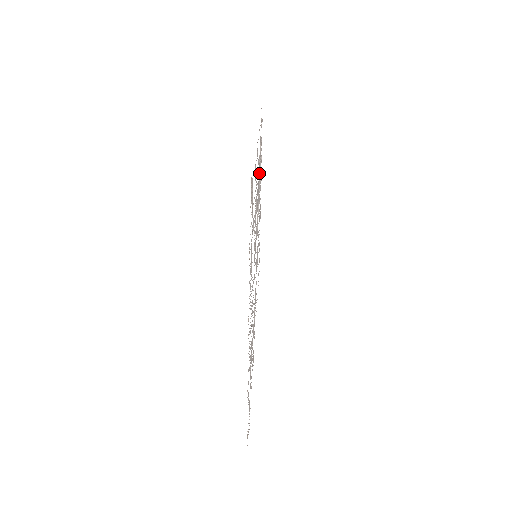
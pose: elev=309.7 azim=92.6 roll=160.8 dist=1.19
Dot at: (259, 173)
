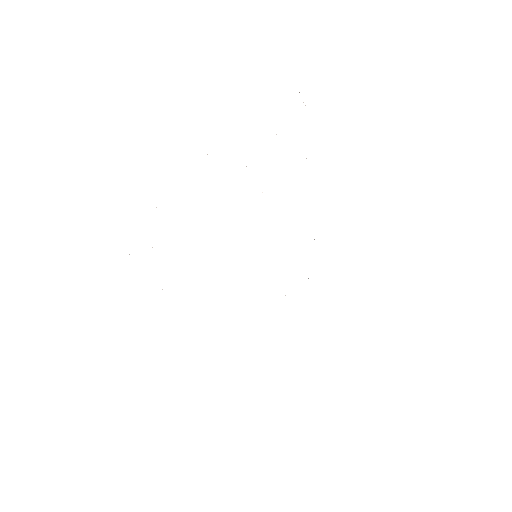
Dot at: occluded
